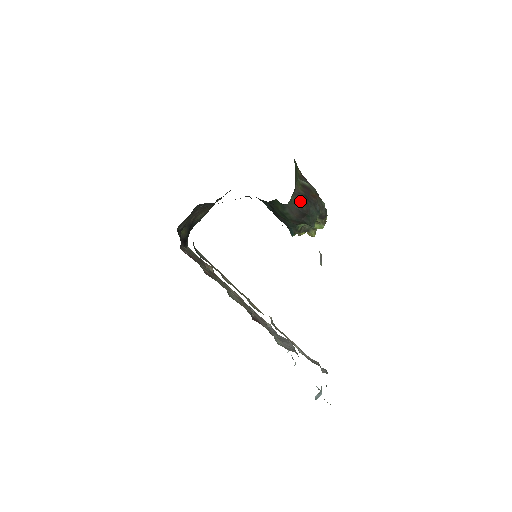
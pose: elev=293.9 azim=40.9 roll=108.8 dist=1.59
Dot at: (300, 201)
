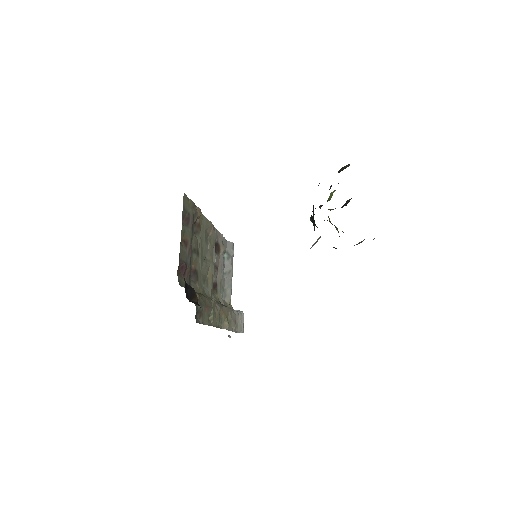
Dot at: occluded
